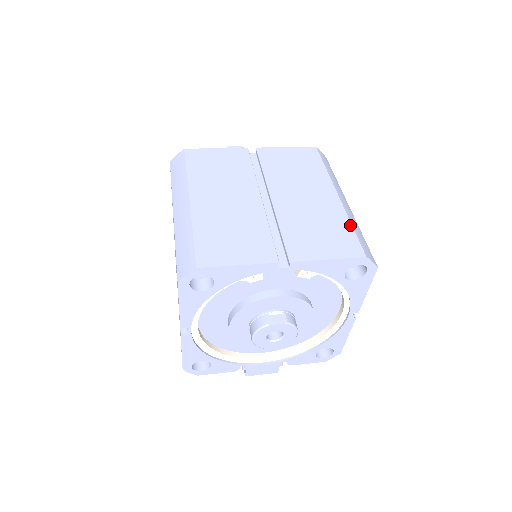
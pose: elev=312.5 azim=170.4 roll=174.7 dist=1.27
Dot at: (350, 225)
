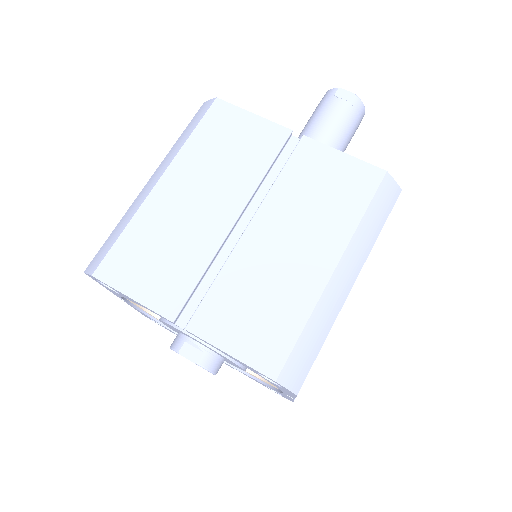
Dot at: (303, 324)
